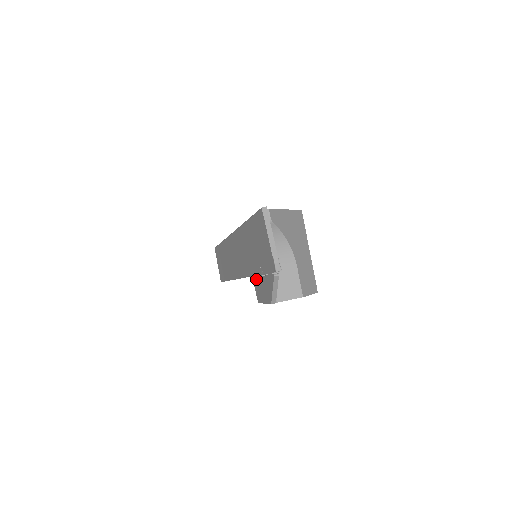
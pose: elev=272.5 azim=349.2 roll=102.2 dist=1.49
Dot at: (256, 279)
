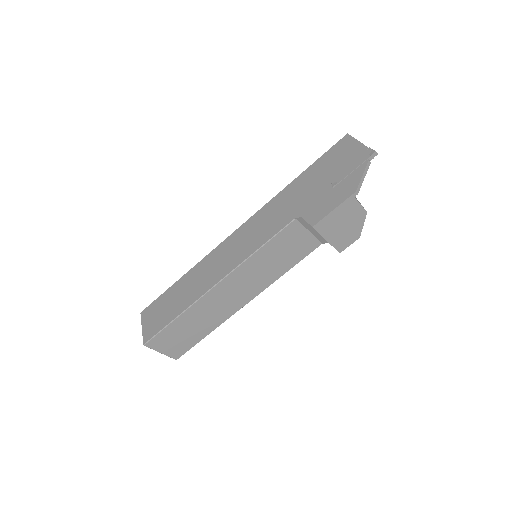
Dot at: (314, 205)
